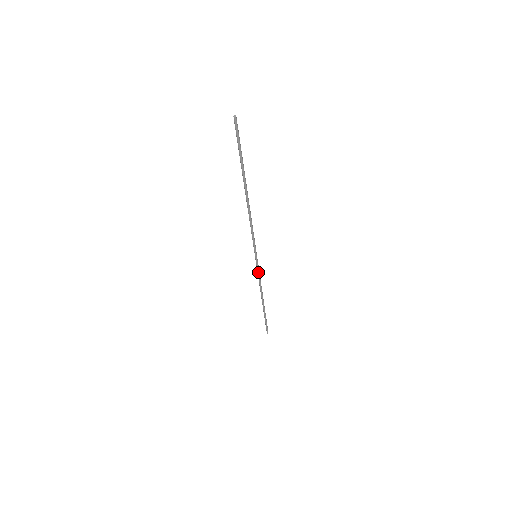
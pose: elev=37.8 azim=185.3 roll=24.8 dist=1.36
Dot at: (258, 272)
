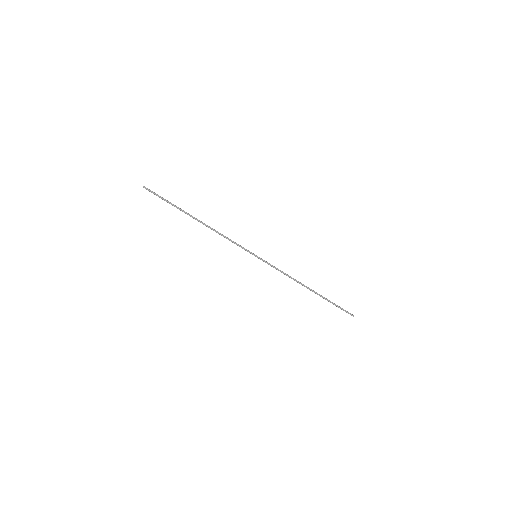
Dot at: (273, 267)
